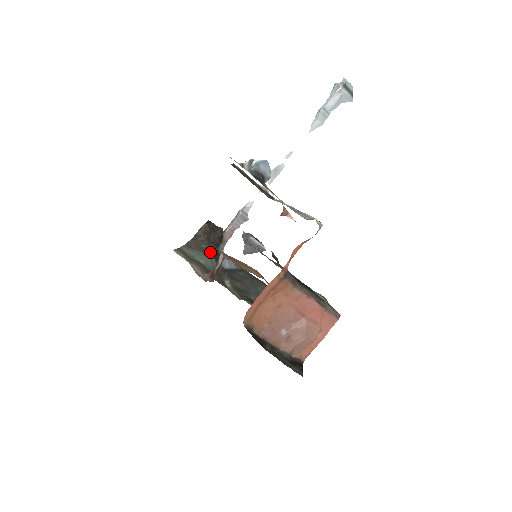
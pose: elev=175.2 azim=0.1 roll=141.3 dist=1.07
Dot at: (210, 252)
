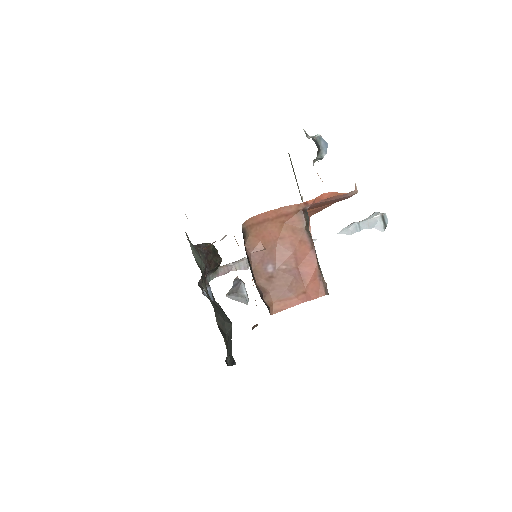
Dot at: occluded
